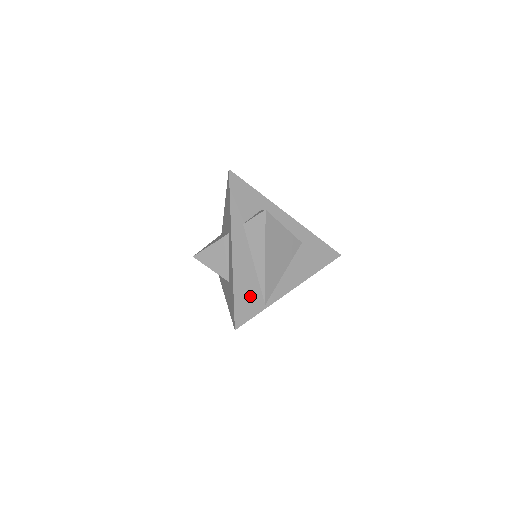
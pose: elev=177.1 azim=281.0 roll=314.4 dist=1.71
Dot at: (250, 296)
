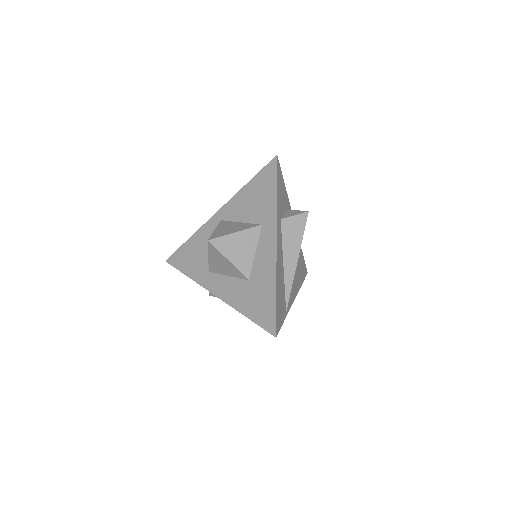
Dot at: (281, 301)
